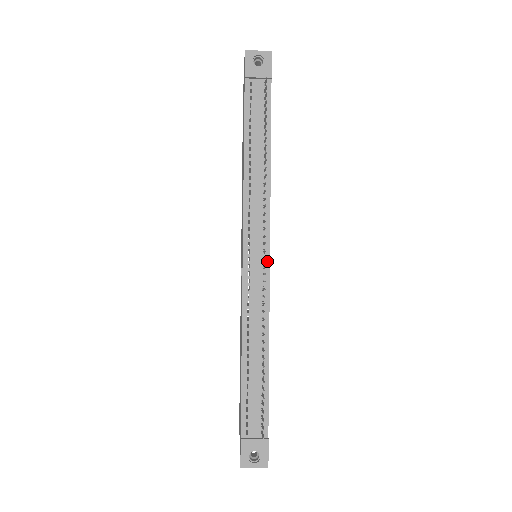
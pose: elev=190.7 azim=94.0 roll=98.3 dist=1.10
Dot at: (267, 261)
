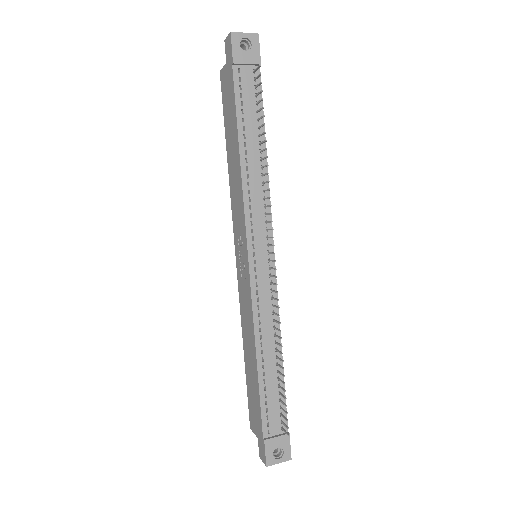
Dot at: (272, 262)
